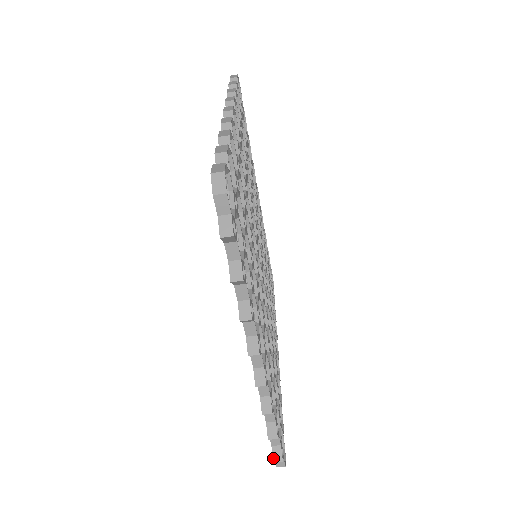
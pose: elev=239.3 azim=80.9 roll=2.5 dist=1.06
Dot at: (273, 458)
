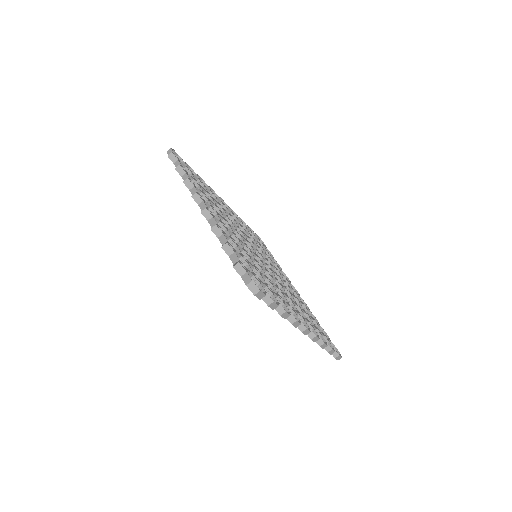
Dot at: (233, 266)
